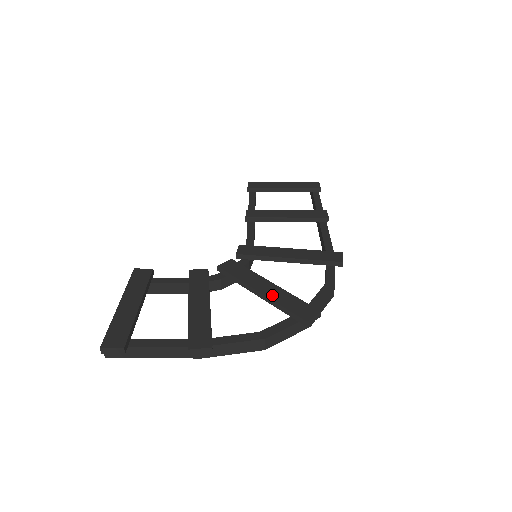
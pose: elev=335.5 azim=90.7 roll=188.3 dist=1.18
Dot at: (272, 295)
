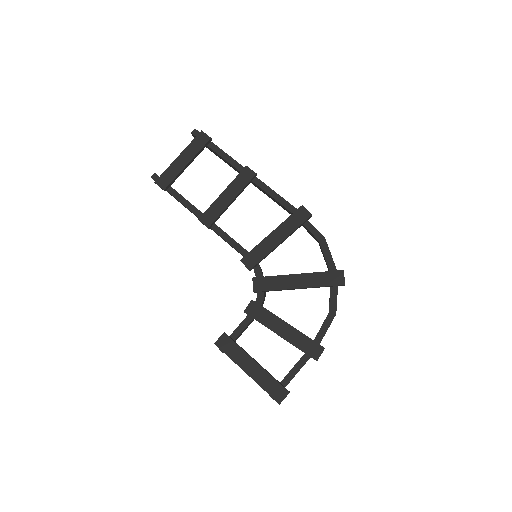
Dot at: (309, 284)
